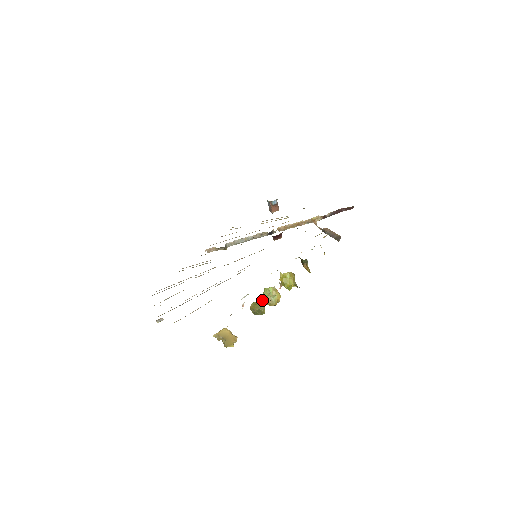
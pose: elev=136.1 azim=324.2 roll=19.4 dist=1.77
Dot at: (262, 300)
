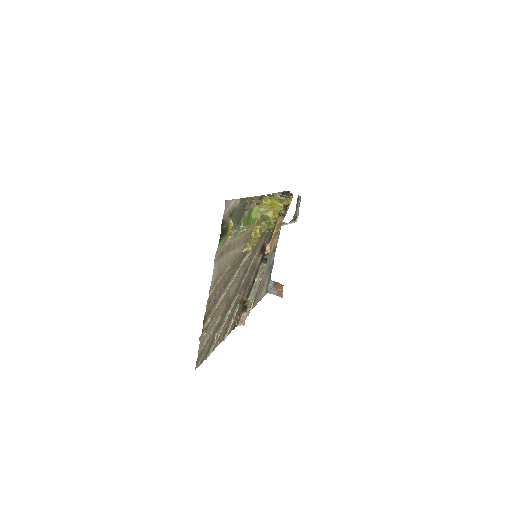
Dot at: occluded
